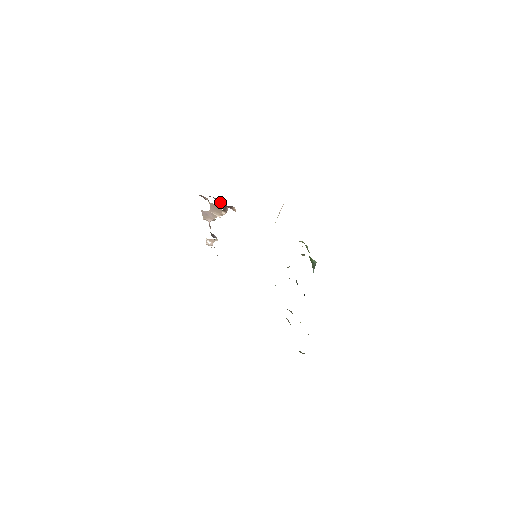
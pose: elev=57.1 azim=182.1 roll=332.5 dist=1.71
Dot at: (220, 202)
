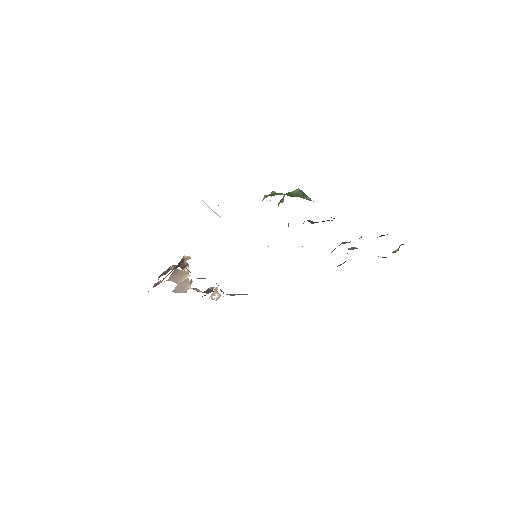
Dot at: occluded
